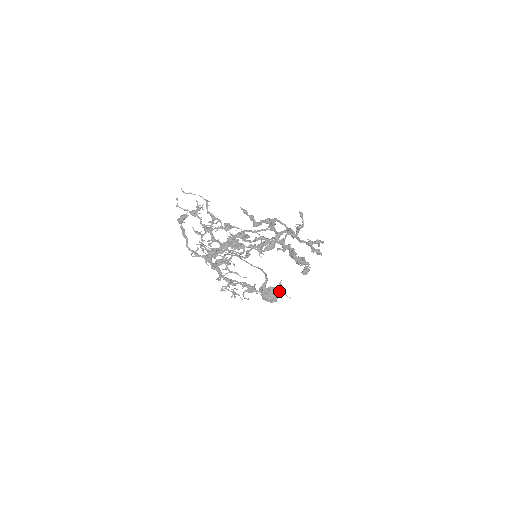
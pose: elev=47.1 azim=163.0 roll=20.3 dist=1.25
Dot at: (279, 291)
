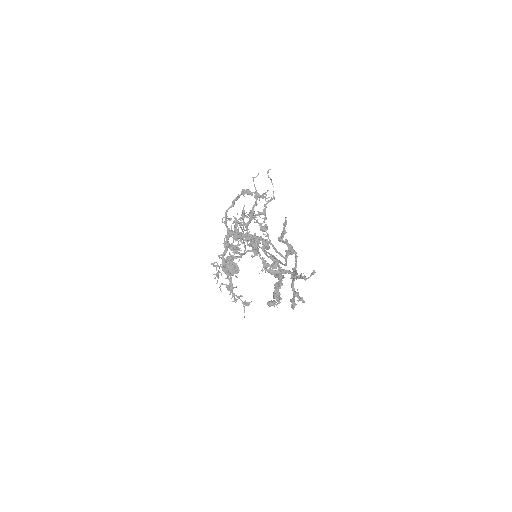
Dot at: occluded
